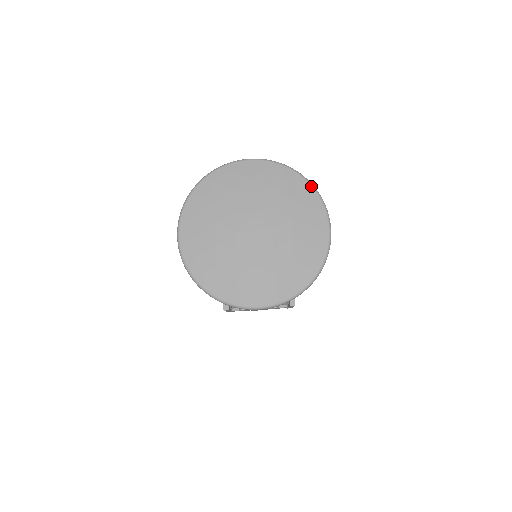
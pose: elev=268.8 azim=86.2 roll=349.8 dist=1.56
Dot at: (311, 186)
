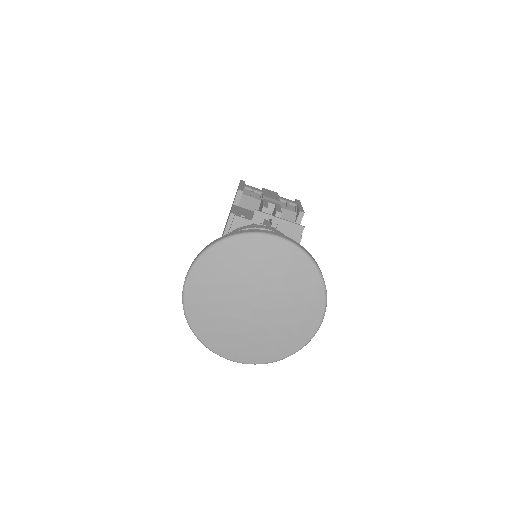
Dot at: (323, 285)
